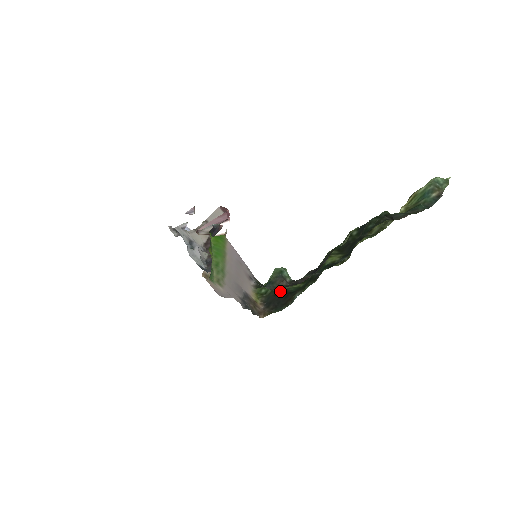
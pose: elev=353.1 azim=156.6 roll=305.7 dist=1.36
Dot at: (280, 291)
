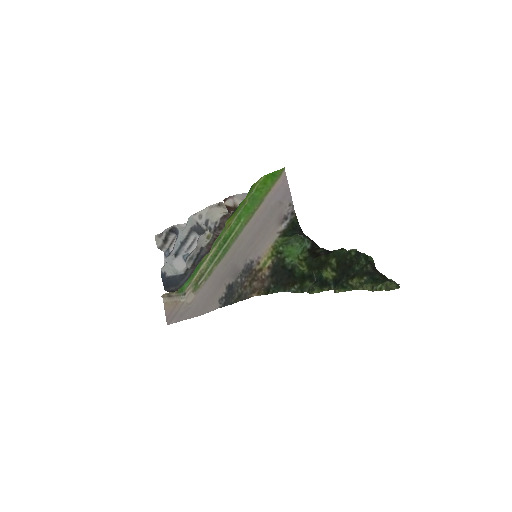
Dot at: (288, 265)
